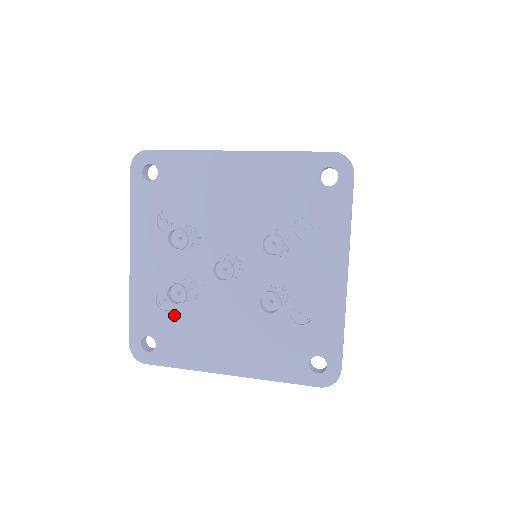
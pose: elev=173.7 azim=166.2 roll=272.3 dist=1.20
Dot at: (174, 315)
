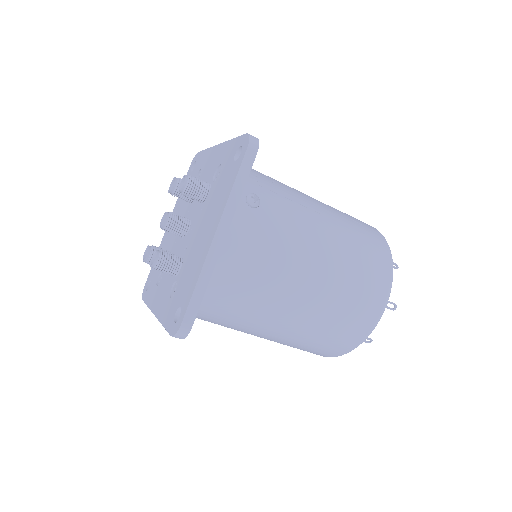
Dot at: (180, 283)
